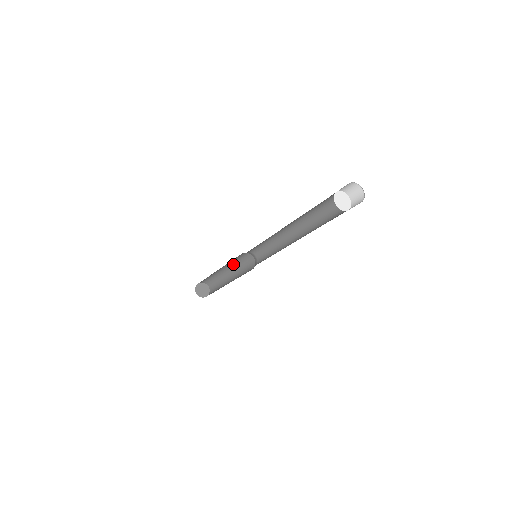
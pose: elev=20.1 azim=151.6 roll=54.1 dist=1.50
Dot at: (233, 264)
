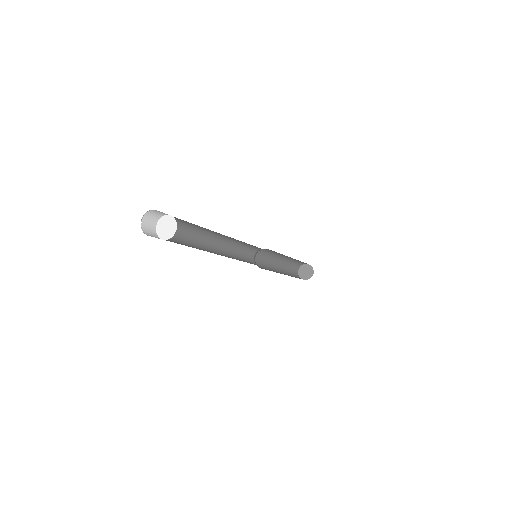
Dot at: (274, 257)
